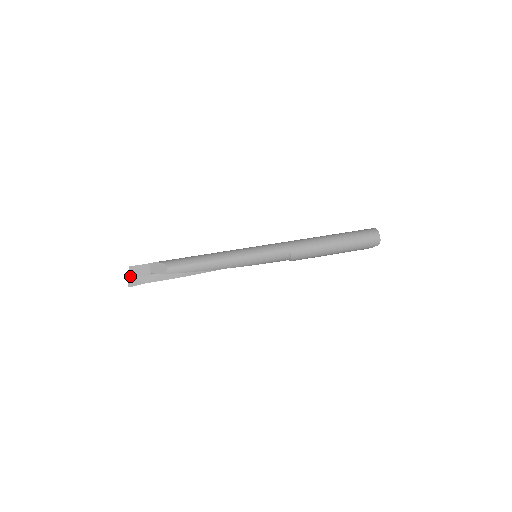
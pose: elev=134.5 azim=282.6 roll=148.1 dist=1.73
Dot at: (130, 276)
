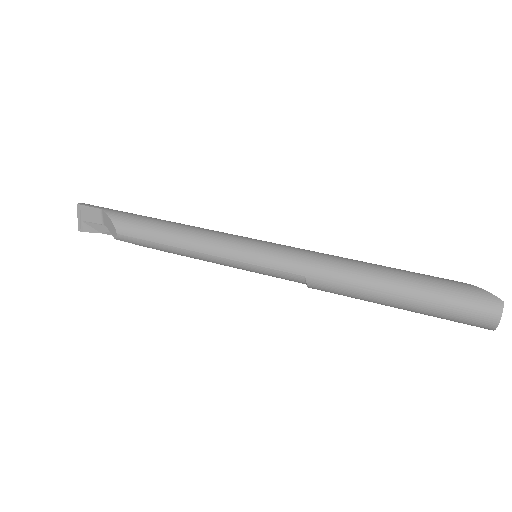
Dot at: (79, 217)
